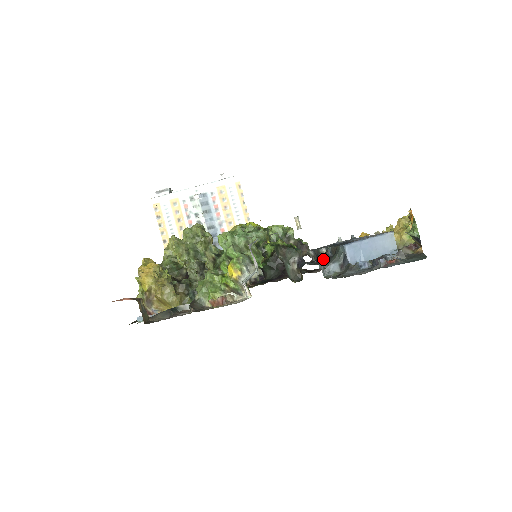
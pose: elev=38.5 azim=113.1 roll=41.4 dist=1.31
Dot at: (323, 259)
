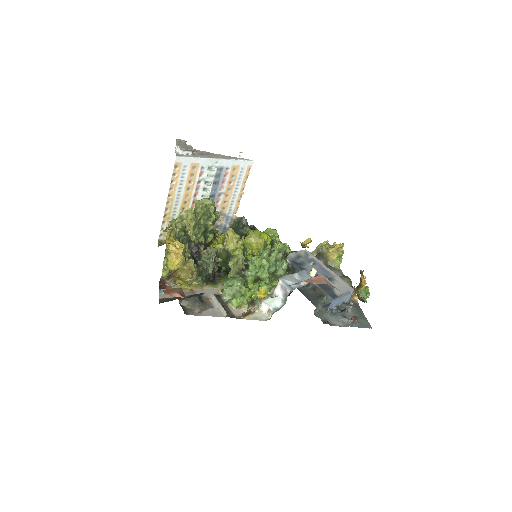
Dot at: (309, 290)
